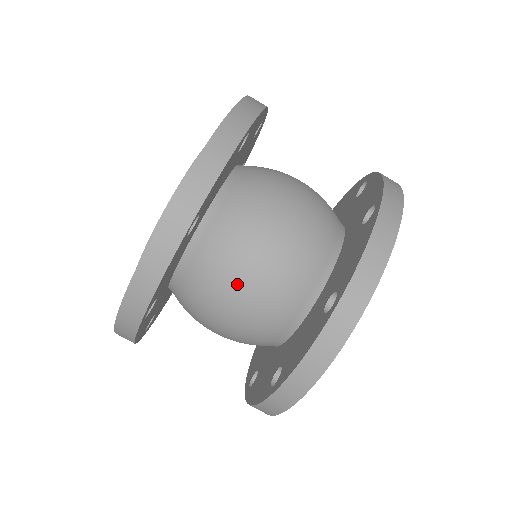
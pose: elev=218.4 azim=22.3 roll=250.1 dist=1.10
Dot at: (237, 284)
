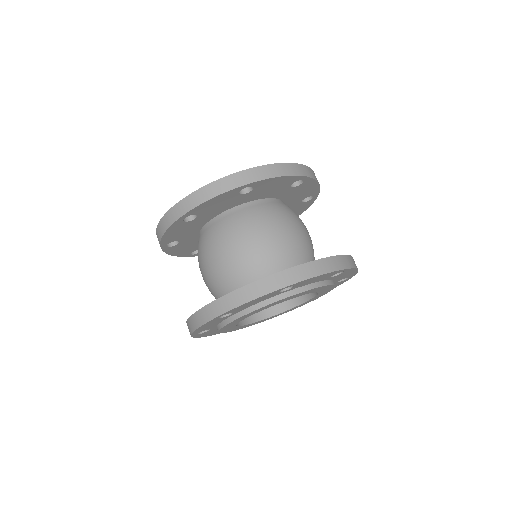
Dot at: (206, 260)
